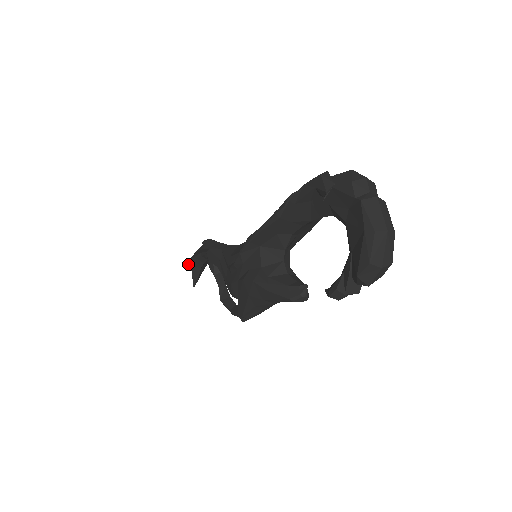
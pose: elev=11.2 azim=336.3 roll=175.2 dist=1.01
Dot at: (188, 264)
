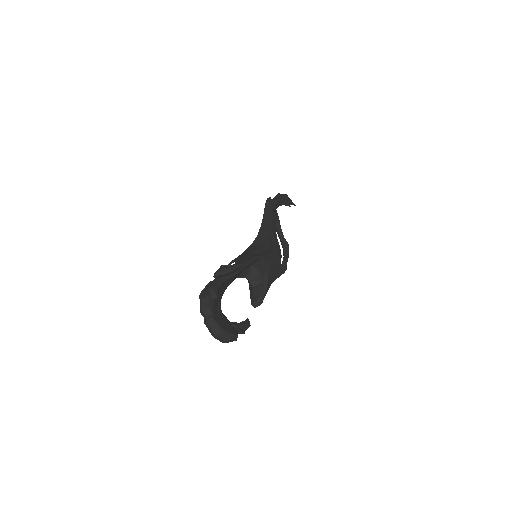
Dot at: occluded
